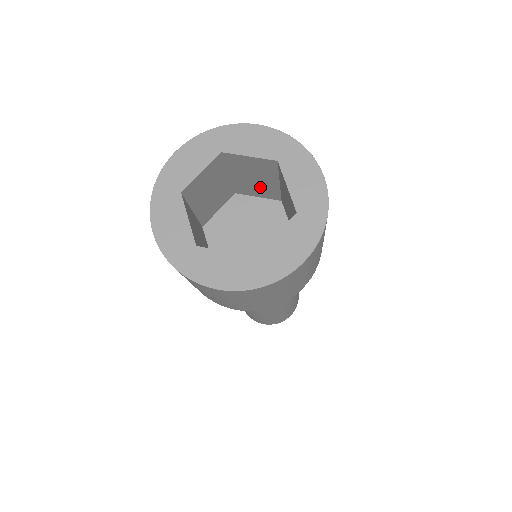
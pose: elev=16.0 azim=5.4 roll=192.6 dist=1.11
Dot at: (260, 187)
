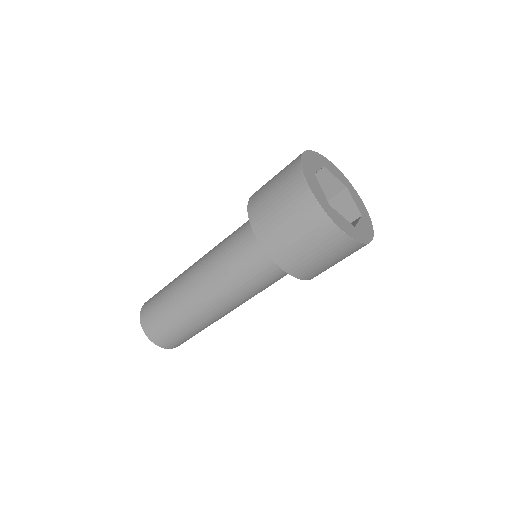
Dot at: occluded
